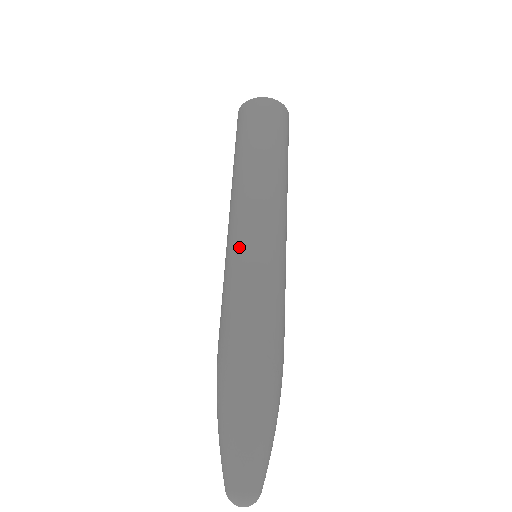
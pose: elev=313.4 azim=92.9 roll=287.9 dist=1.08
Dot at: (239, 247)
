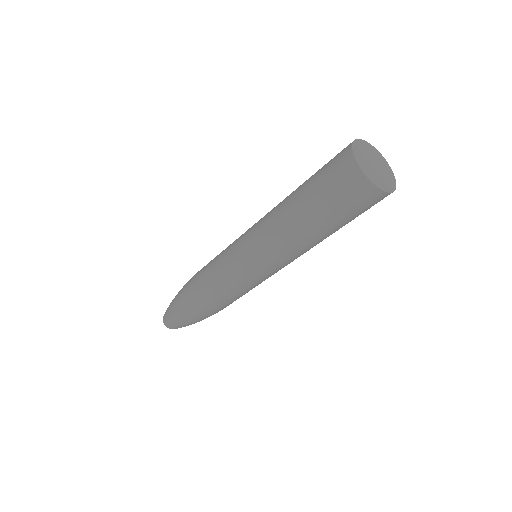
Dot at: (235, 258)
